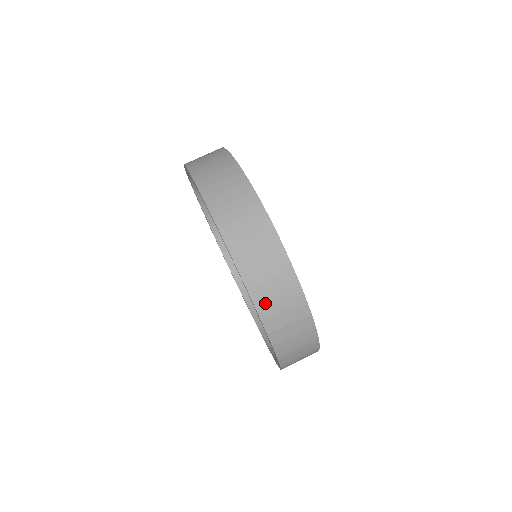
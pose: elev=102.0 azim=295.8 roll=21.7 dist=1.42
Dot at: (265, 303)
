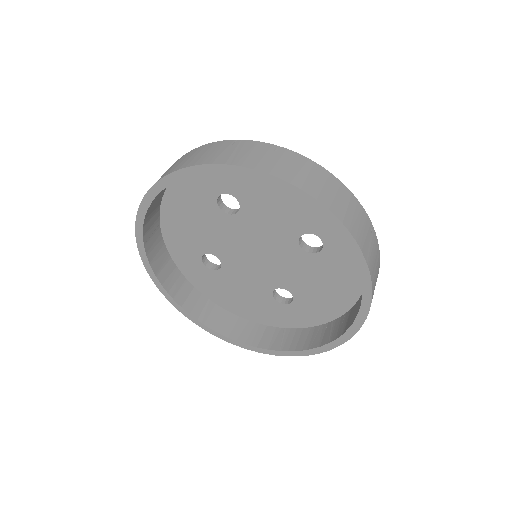
Dot at: (302, 182)
